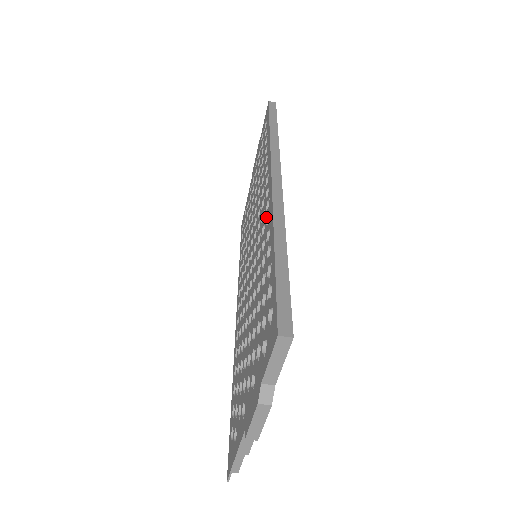
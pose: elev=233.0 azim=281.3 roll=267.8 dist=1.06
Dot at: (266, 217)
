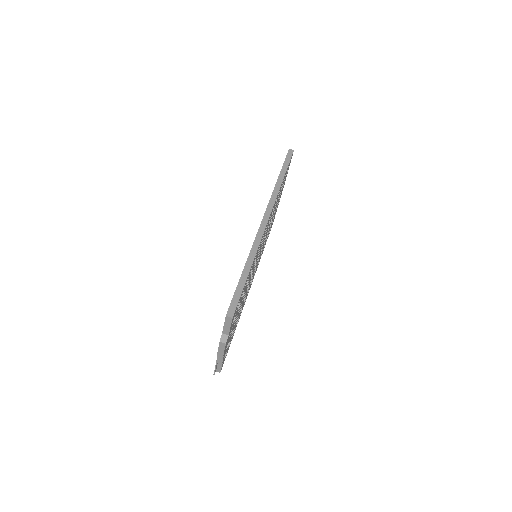
Dot at: occluded
